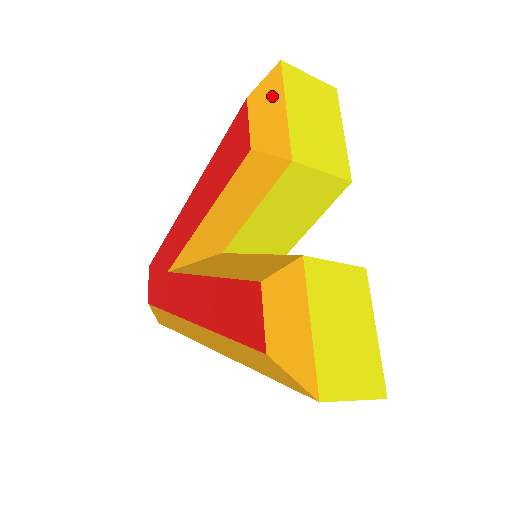
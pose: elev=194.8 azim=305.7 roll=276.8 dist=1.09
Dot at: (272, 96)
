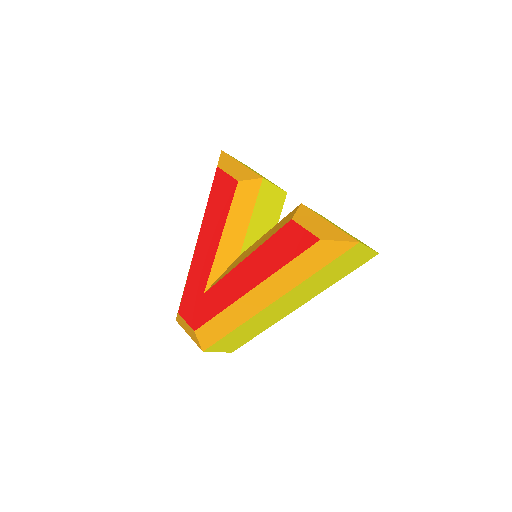
Dot at: (230, 162)
